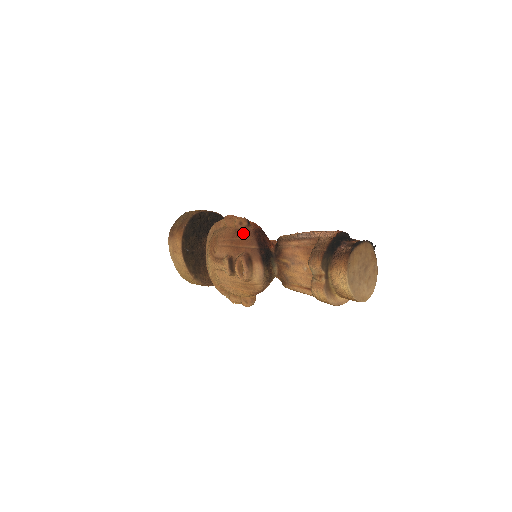
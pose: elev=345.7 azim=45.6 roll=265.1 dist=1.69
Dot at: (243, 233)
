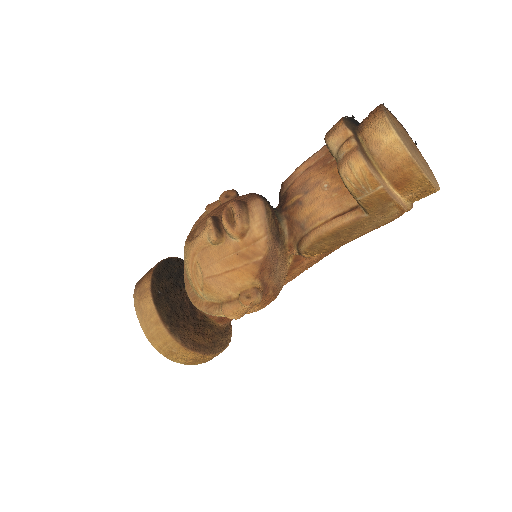
Dot at: (231, 199)
